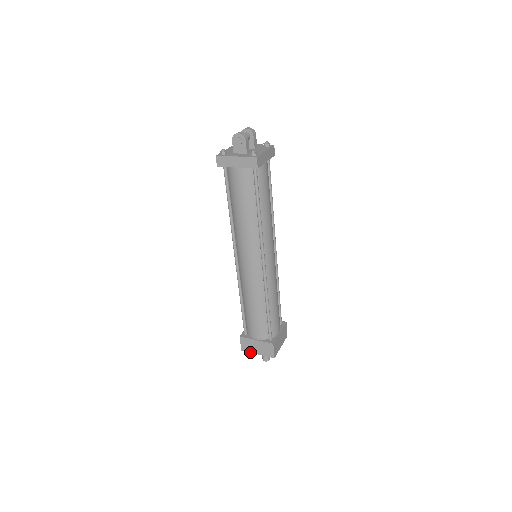
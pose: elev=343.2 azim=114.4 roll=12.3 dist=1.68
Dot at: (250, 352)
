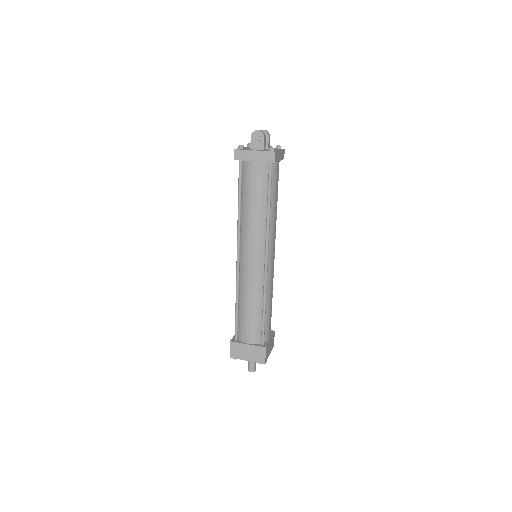
Dot at: occluded
